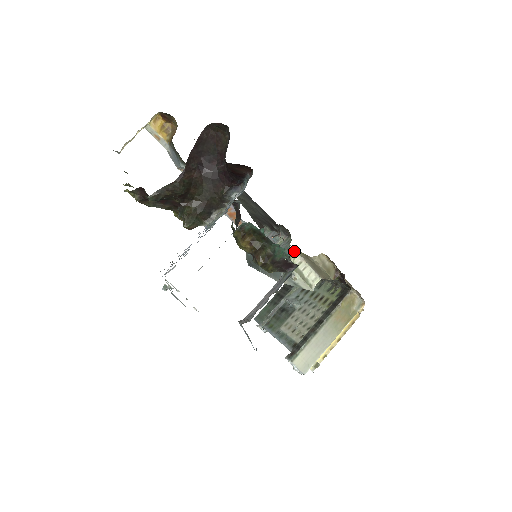
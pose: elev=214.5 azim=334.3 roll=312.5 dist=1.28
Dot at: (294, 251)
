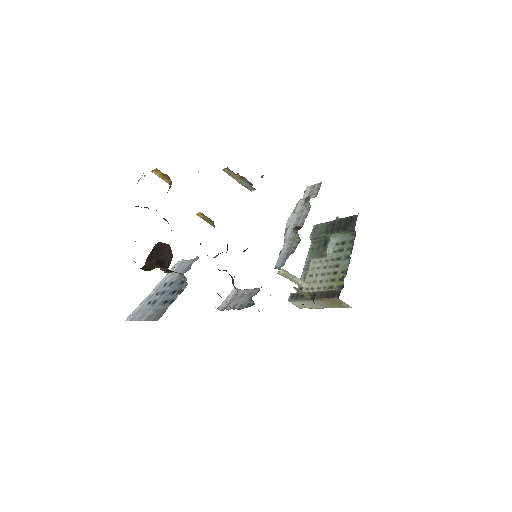
Dot at: occluded
